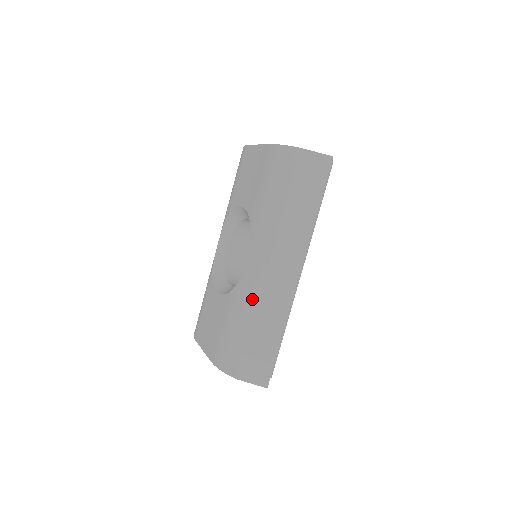
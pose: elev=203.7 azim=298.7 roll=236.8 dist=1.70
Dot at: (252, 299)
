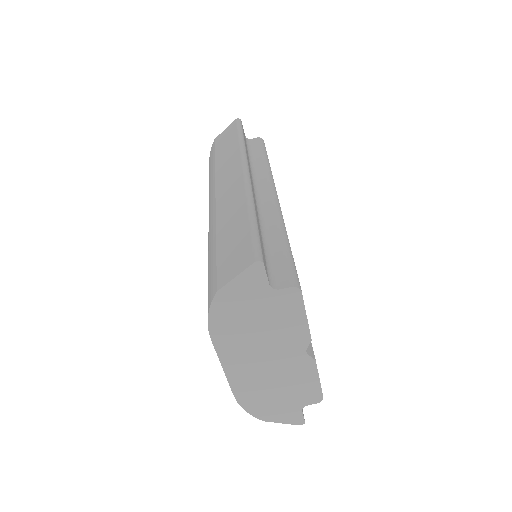
Dot at: (212, 225)
